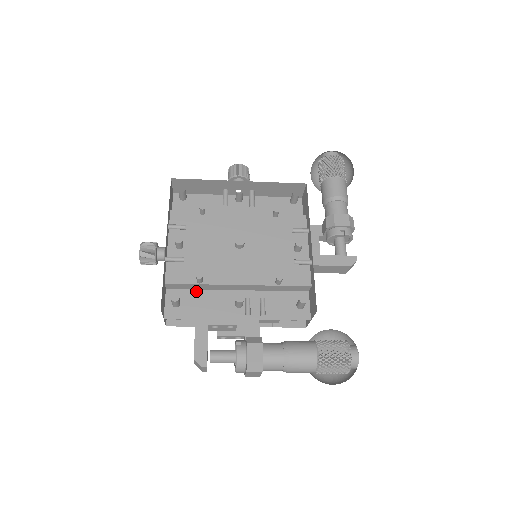
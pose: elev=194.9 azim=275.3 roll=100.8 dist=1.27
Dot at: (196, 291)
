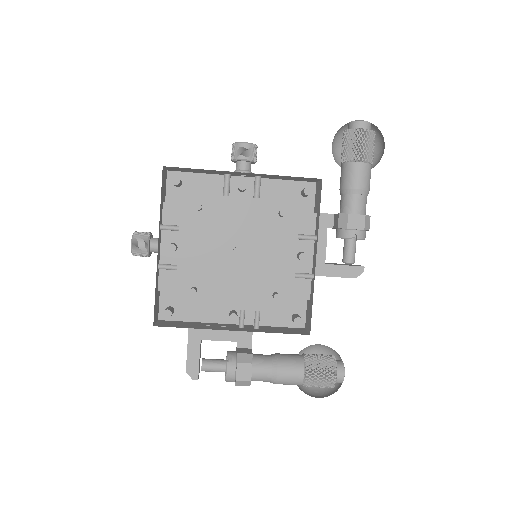
Dot at: occluded
